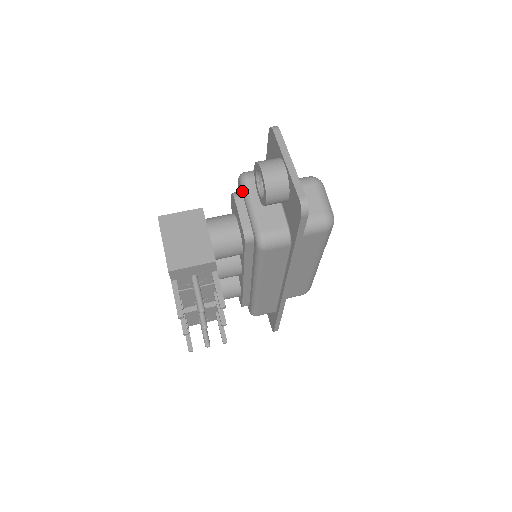
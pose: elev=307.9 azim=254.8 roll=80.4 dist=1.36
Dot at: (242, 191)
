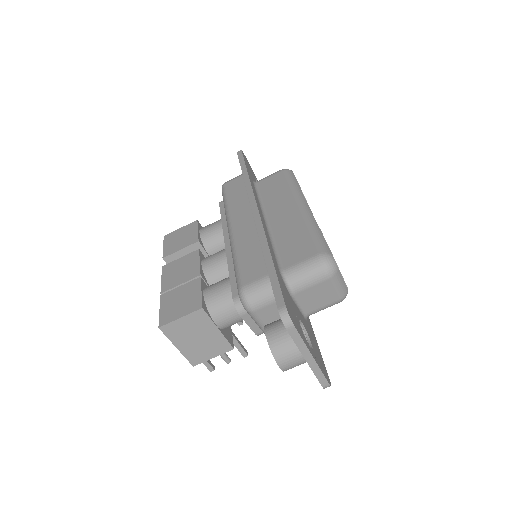
Dot at: occluded
